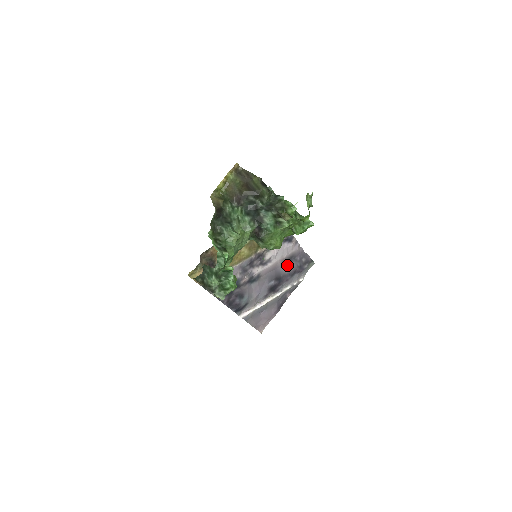
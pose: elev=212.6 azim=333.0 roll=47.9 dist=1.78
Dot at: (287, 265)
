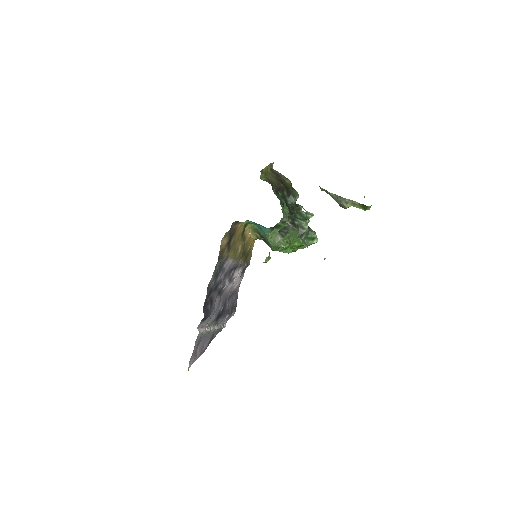
Dot at: occluded
